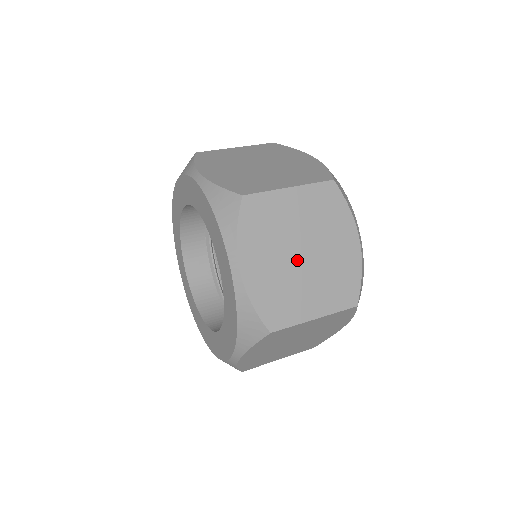
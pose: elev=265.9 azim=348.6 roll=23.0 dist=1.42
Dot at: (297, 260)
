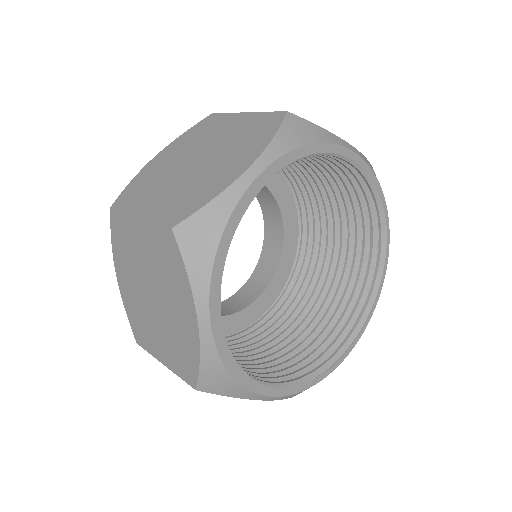
Dot at: (186, 164)
